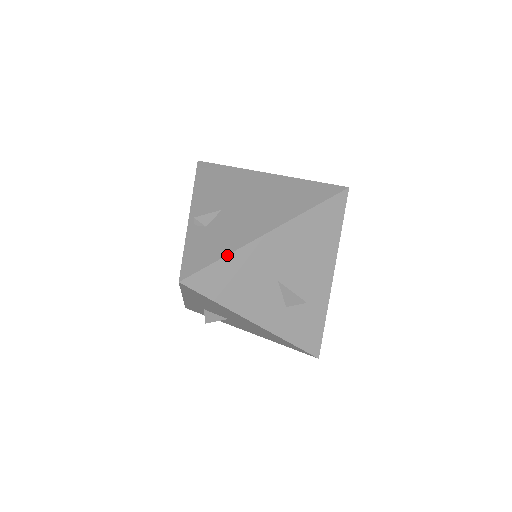
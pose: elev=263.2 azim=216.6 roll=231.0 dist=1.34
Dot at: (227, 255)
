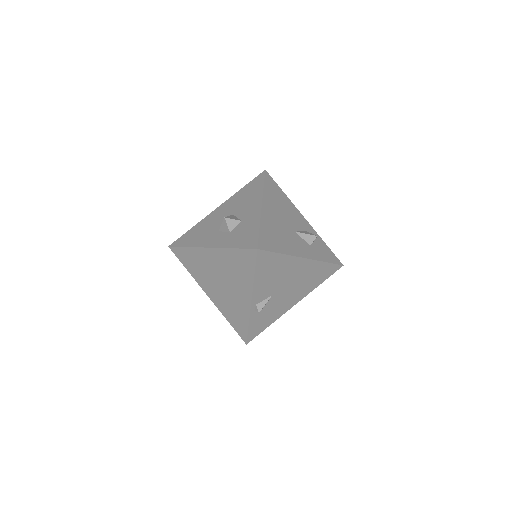
Dot at: occluded
